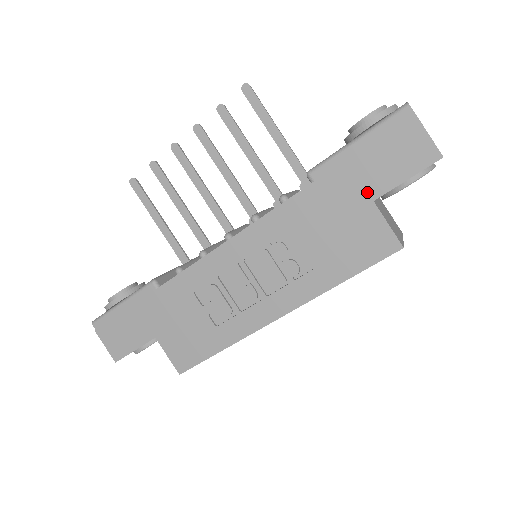
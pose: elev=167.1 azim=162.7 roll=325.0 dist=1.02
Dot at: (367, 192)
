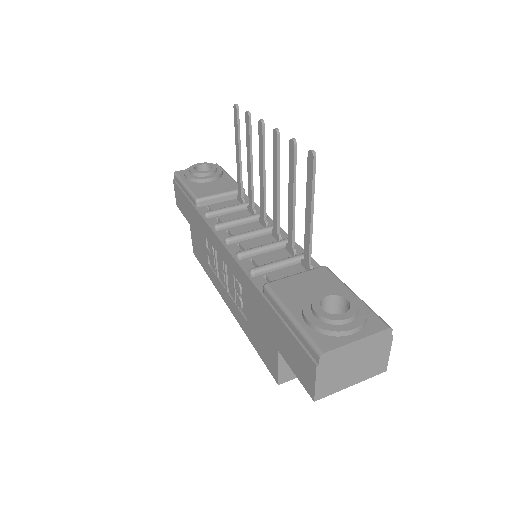
Dot at: (278, 343)
